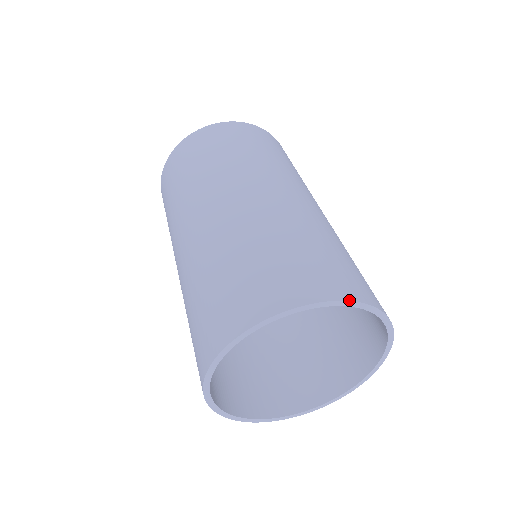
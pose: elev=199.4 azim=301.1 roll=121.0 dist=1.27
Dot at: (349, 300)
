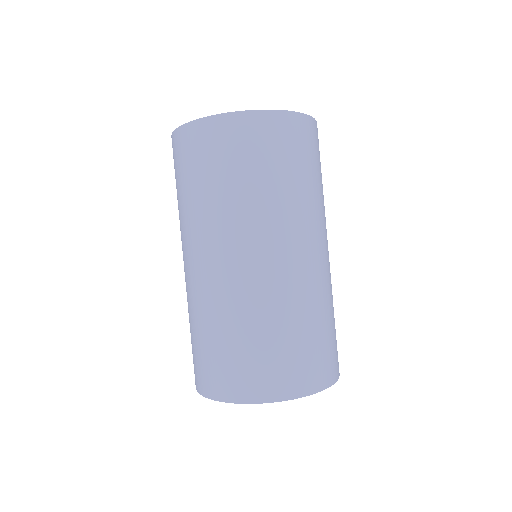
Dot at: occluded
